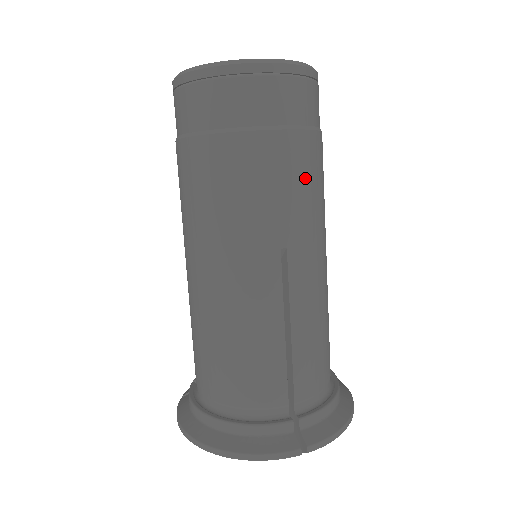
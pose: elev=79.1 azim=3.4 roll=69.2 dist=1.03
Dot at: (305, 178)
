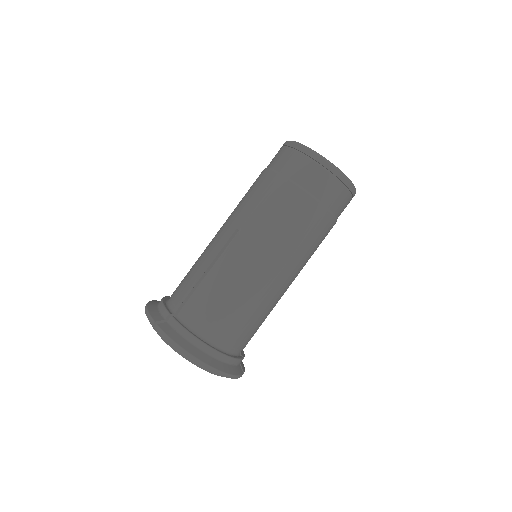
Dot at: occluded
